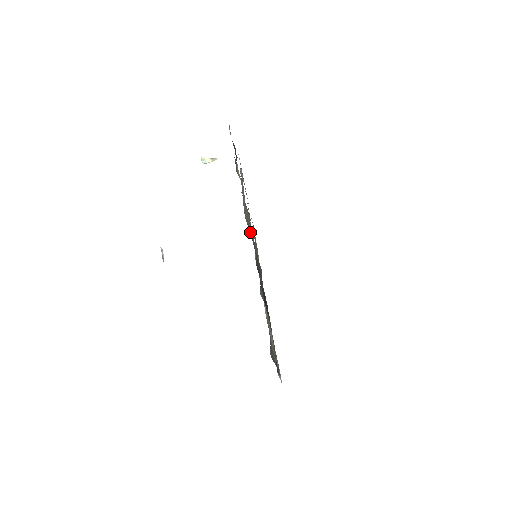
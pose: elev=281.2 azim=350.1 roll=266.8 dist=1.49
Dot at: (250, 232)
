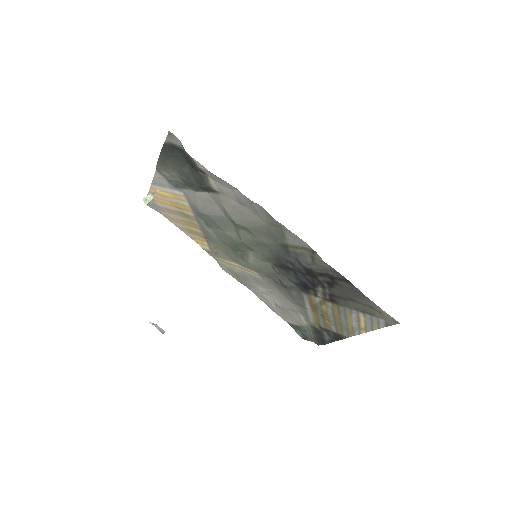
Dot at: (259, 231)
